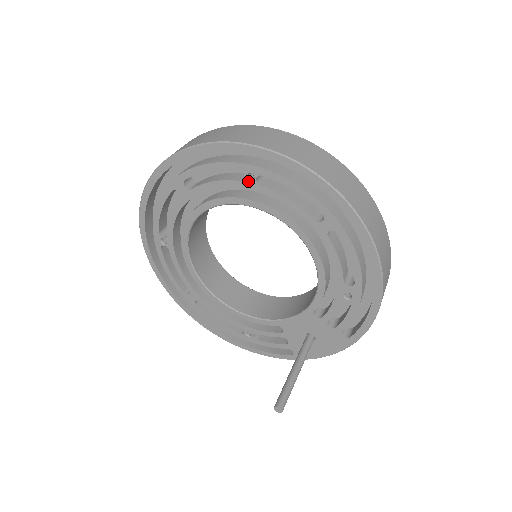
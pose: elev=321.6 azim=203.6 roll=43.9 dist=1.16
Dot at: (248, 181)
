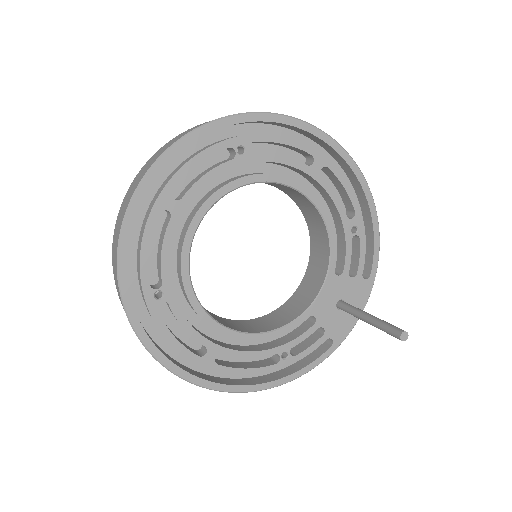
Dot at: (240, 155)
